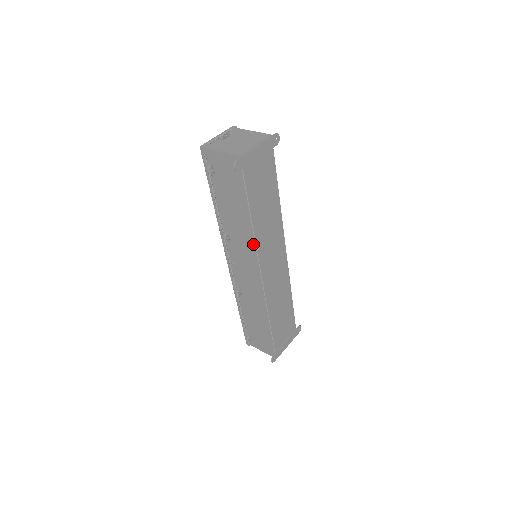
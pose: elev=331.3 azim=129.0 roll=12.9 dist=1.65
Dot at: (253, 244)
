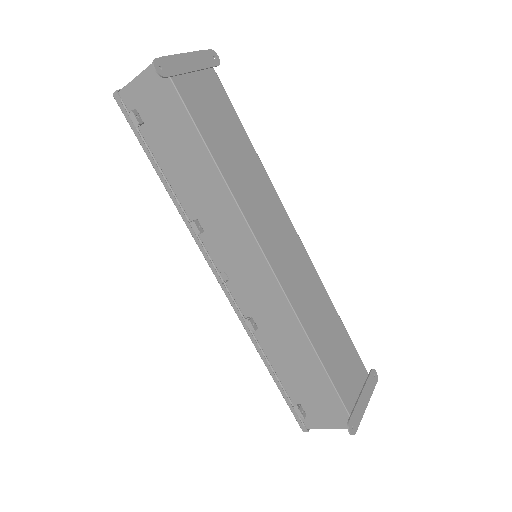
Dot at: (234, 207)
